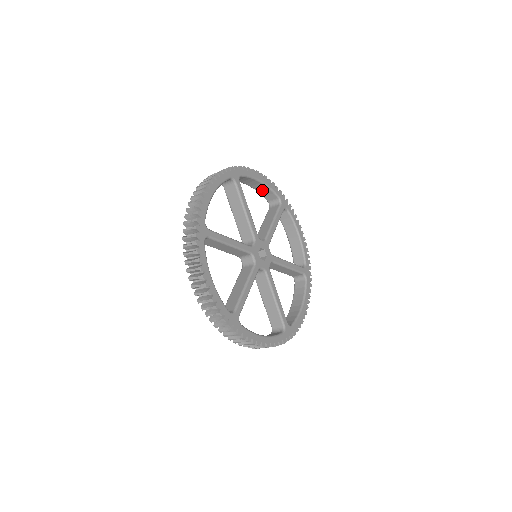
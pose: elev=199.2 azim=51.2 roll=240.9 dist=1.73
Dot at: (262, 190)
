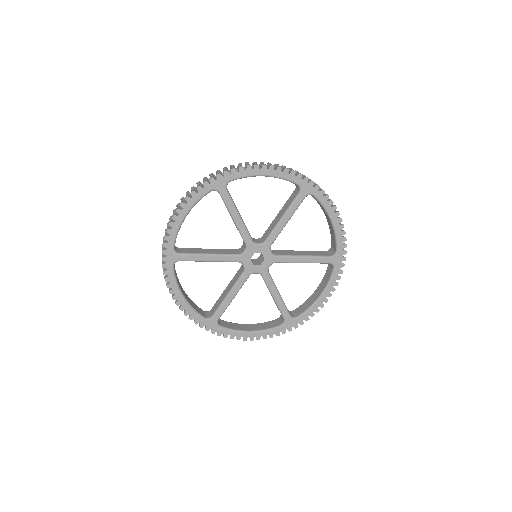
Dot at: occluded
